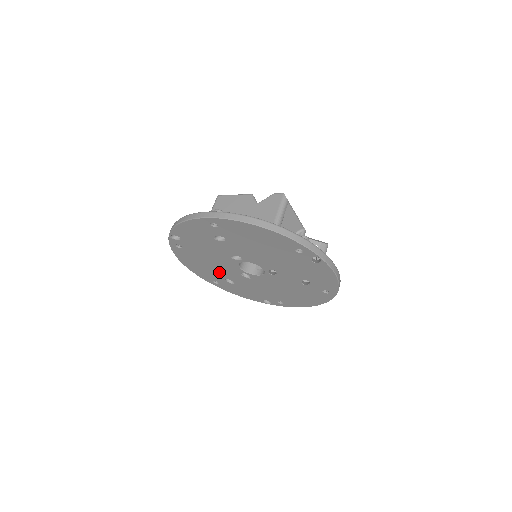
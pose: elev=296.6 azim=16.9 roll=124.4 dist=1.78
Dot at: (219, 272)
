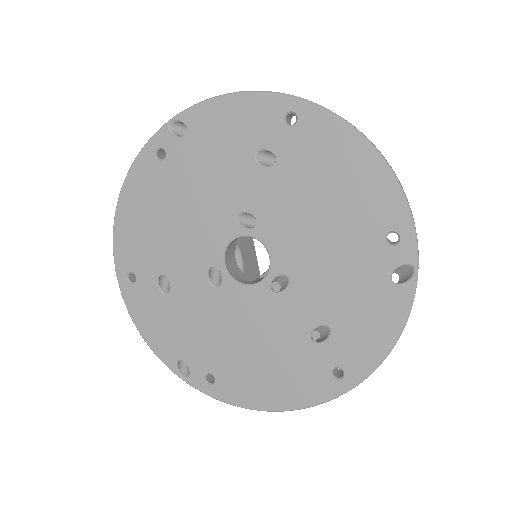
Dot at: (169, 251)
